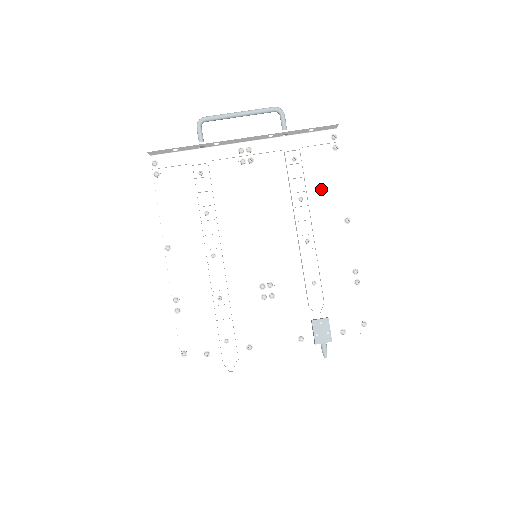
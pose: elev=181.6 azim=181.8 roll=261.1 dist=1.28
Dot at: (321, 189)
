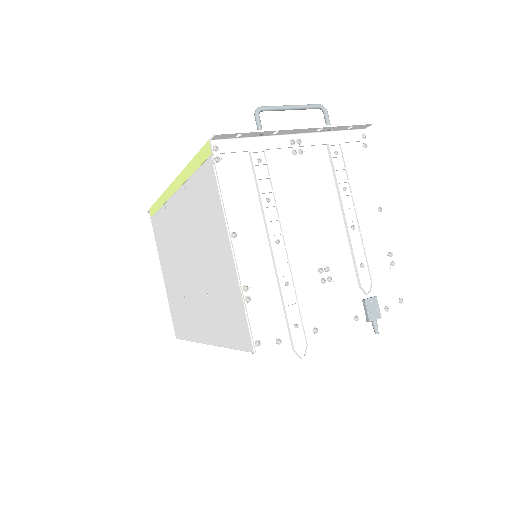
Dot at: (358, 181)
